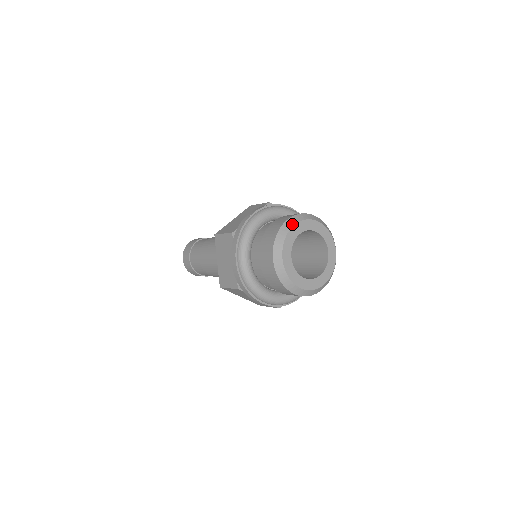
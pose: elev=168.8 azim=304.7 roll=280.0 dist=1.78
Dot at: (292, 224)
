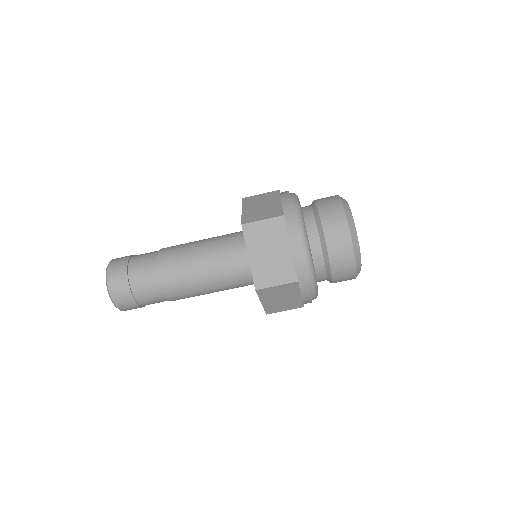
Dot at: (346, 202)
